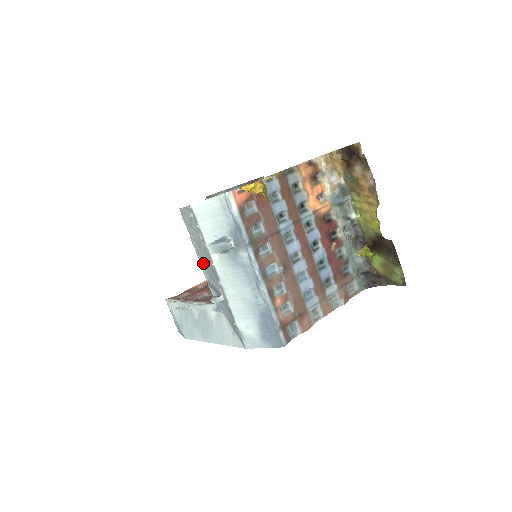
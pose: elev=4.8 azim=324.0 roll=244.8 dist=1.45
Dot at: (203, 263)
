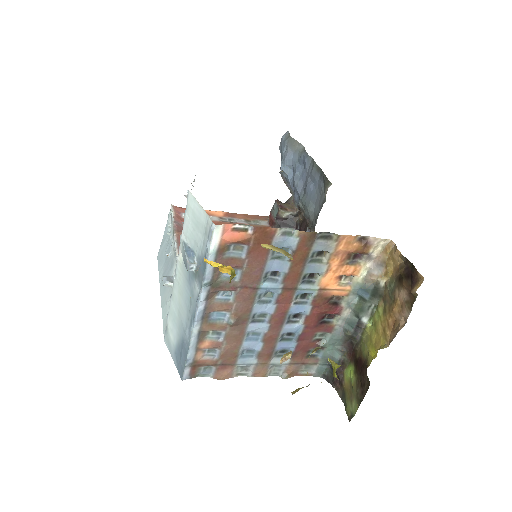
Dot at: occluded
